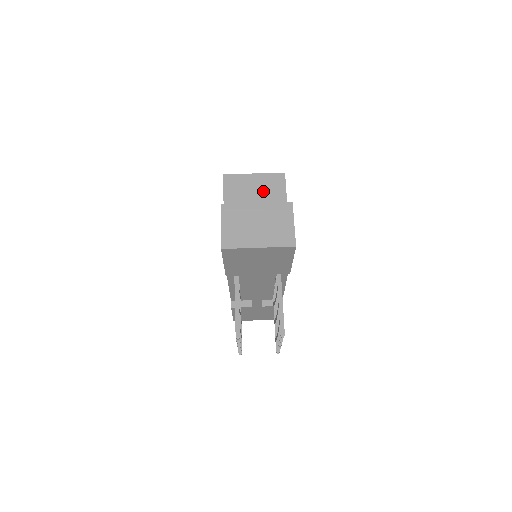
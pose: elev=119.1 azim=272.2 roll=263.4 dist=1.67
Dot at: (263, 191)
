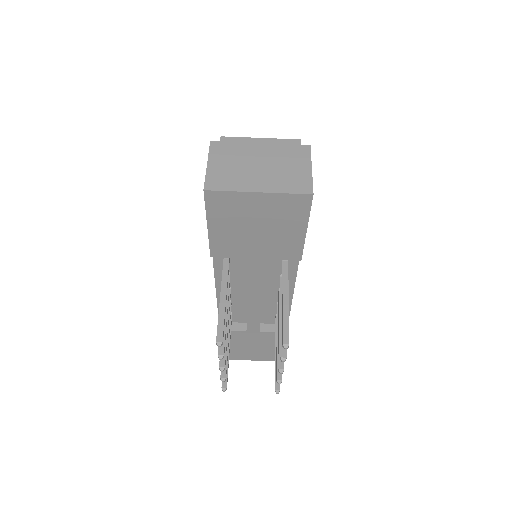
Dot at: occluded
